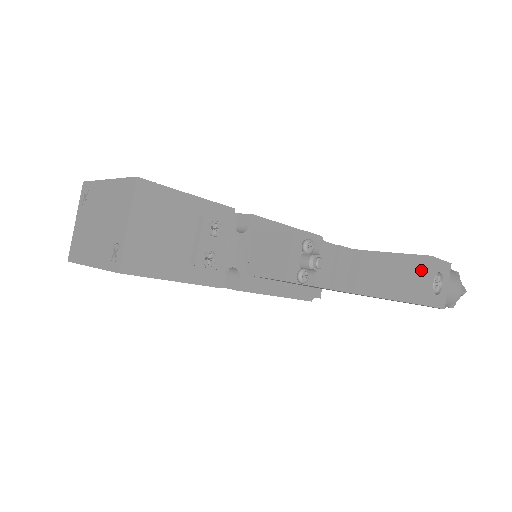
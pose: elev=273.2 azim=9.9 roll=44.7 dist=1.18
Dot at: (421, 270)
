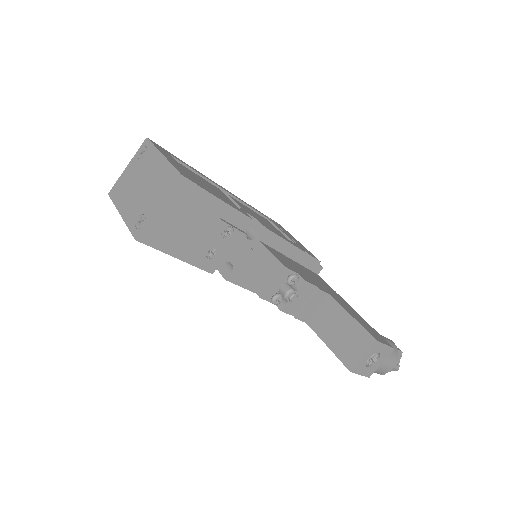
Dot at: (364, 346)
